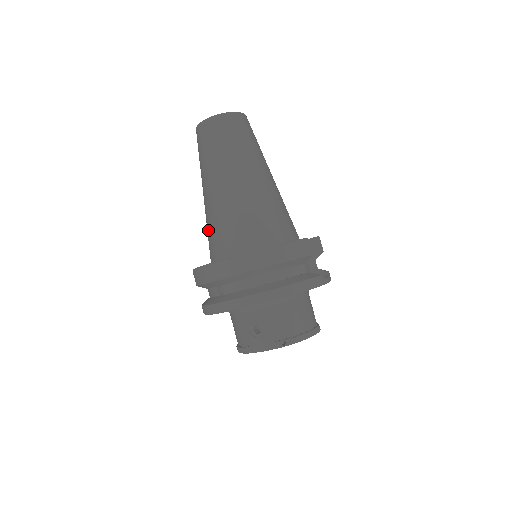
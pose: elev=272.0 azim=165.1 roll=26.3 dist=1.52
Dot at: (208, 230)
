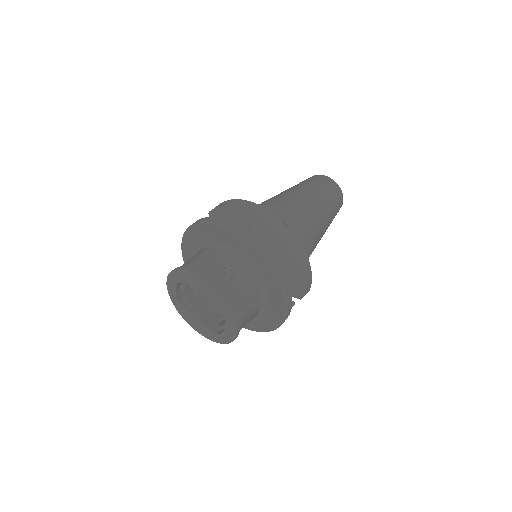
Dot at: (267, 204)
